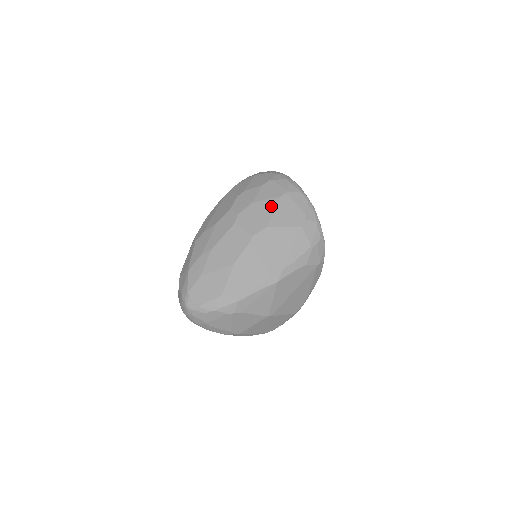
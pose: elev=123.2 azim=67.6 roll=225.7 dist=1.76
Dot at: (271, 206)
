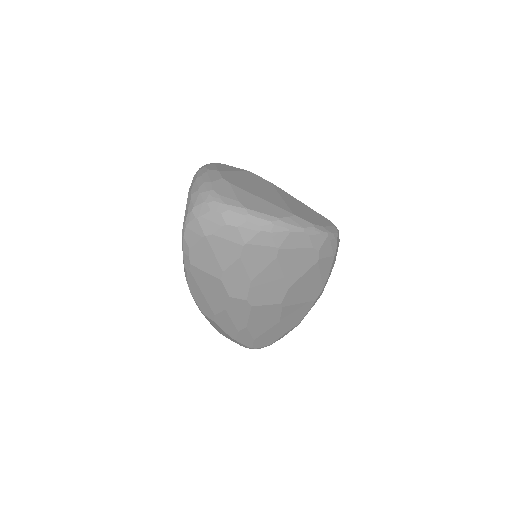
Dot at: (275, 272)
